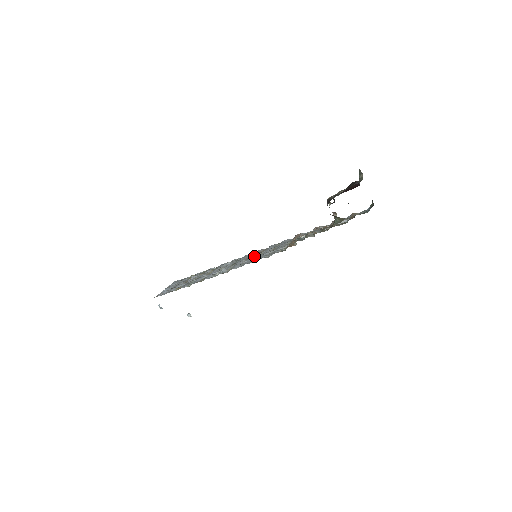
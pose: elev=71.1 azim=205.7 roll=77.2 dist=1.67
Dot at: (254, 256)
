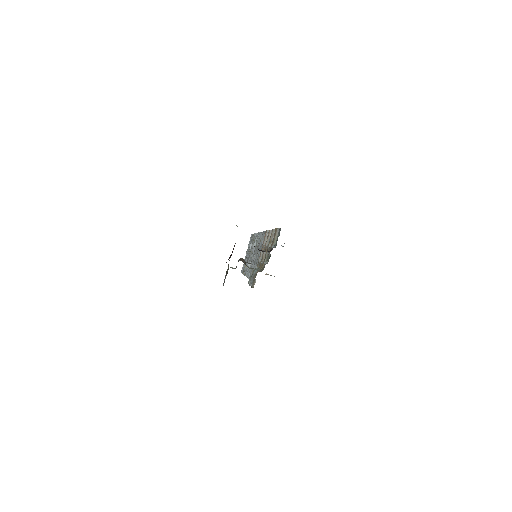
Dot at: (255, 256)
